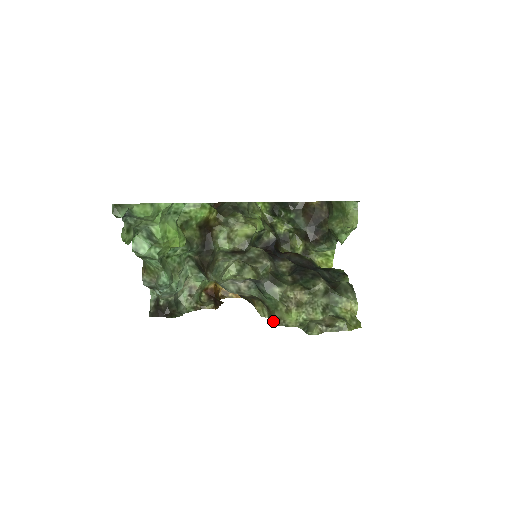
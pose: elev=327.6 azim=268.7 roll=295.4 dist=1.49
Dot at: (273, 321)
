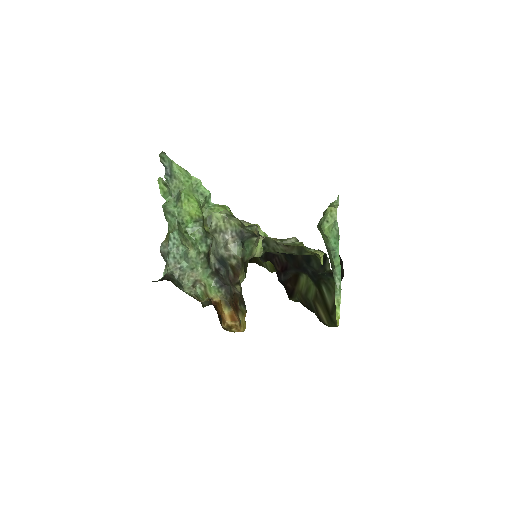
Dot at: (245, 263)
